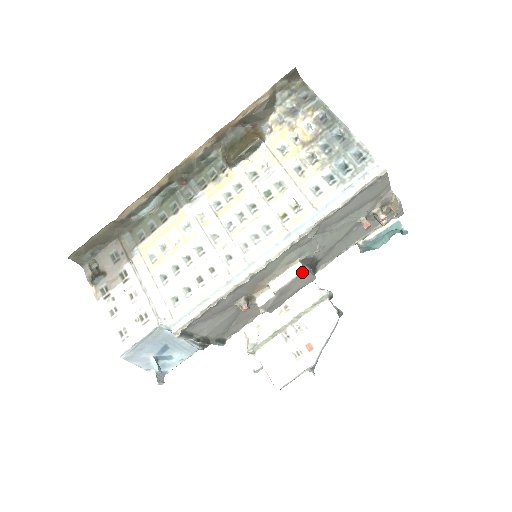
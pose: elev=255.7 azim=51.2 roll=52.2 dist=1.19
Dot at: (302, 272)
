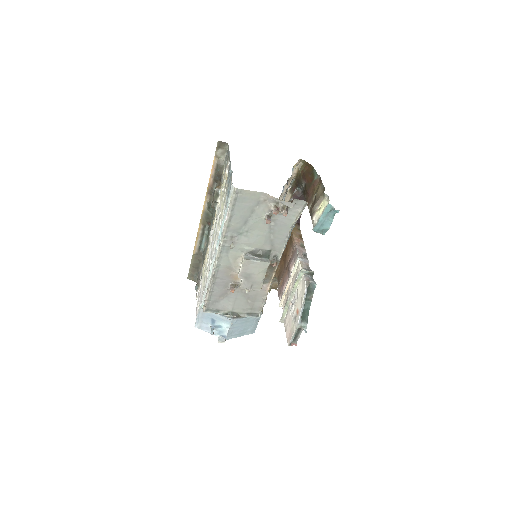
Dot at: (244, 261)
